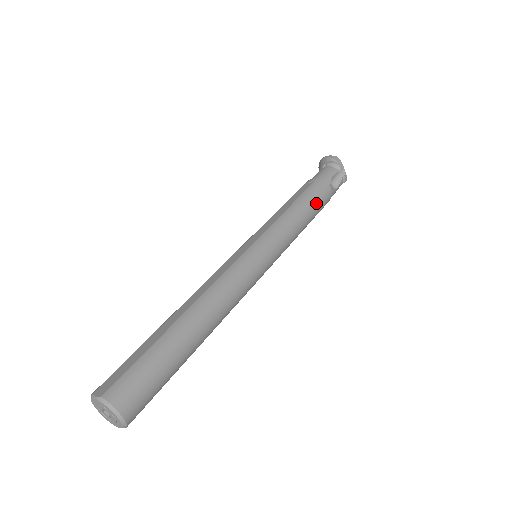
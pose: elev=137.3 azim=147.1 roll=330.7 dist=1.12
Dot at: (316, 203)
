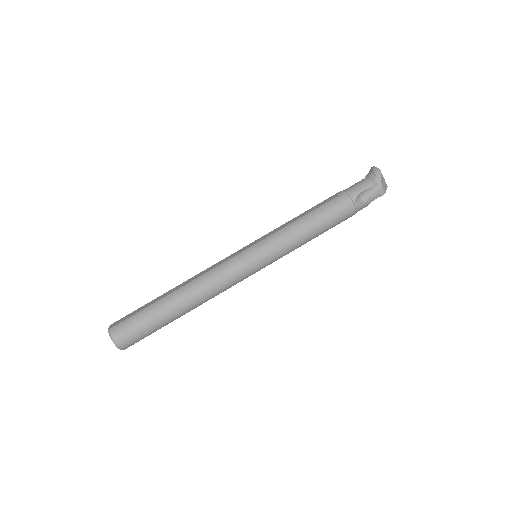
Dot at: (329, 217)
